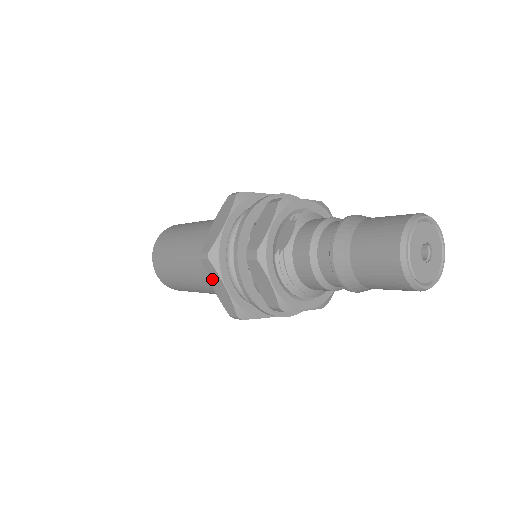
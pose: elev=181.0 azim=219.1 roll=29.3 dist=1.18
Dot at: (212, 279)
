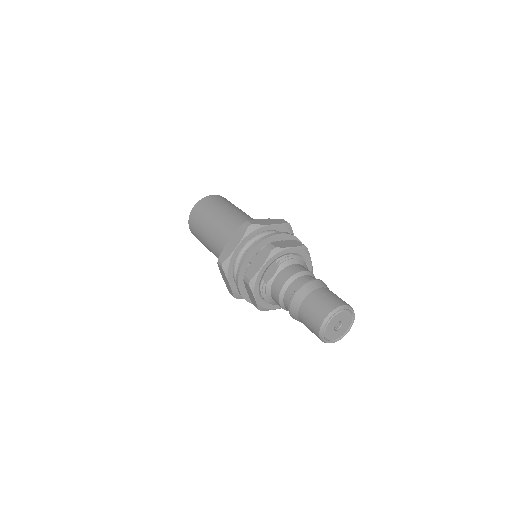
Dot at: (222, 274)
